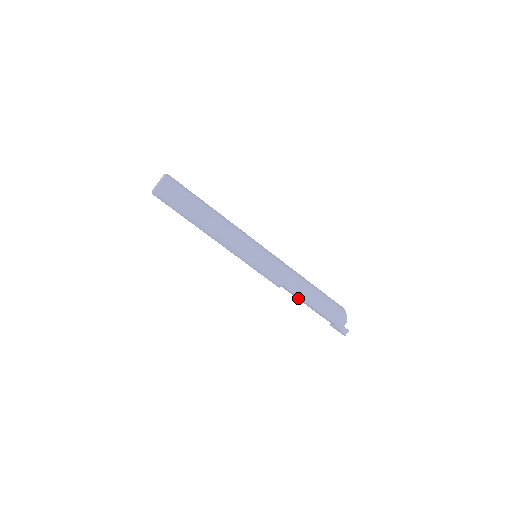
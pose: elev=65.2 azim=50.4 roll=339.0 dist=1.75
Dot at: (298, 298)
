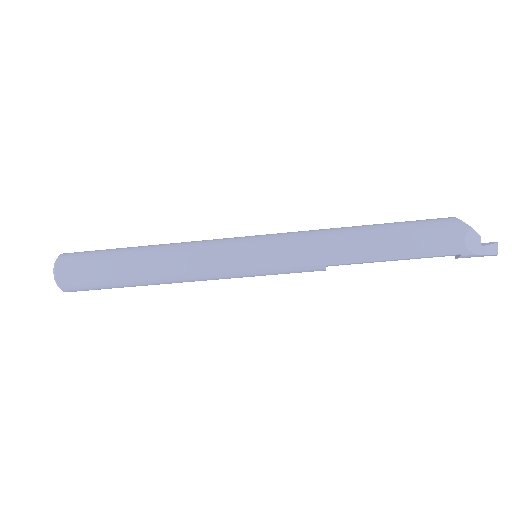
Dot at: occluded
